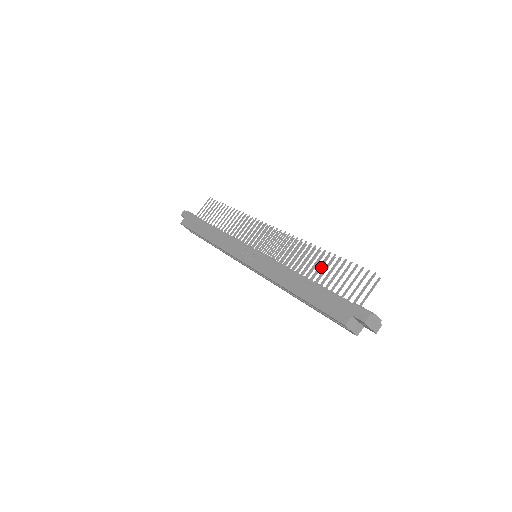
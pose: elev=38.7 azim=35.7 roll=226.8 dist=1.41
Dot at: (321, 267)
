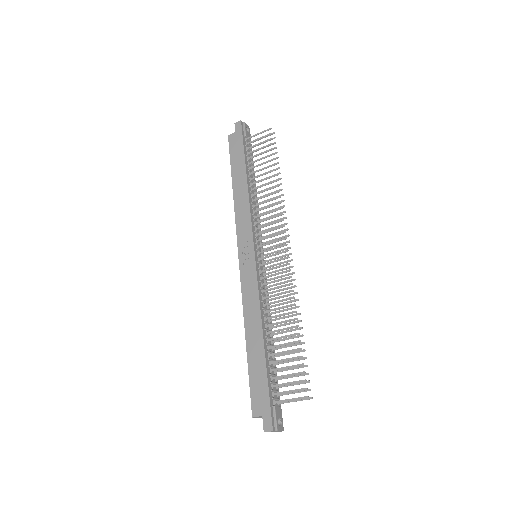
Dot at: occluded
